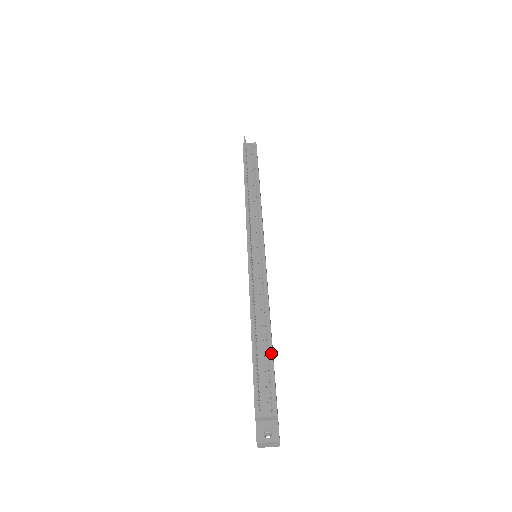
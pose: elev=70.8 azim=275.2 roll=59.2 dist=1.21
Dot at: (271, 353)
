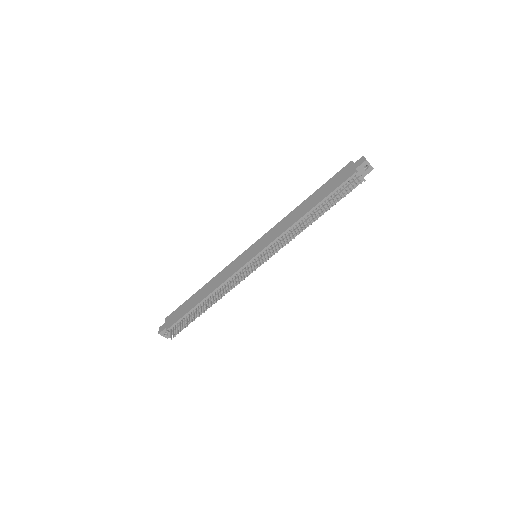
Dot at: (200, 314)
